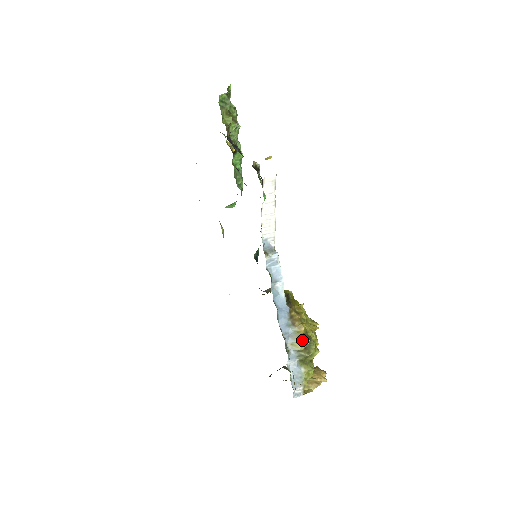
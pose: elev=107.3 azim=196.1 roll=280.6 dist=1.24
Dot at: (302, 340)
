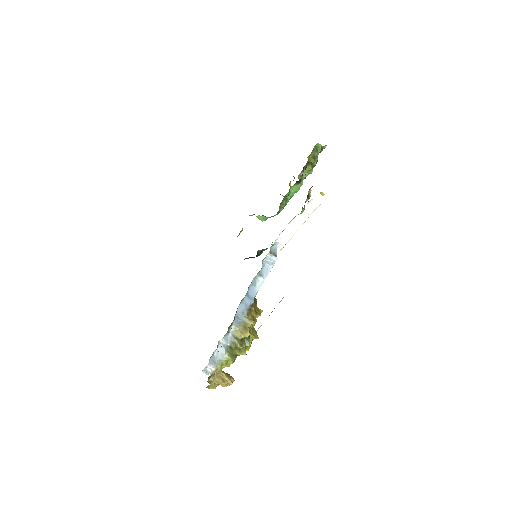
Dot at: (245, 331)
